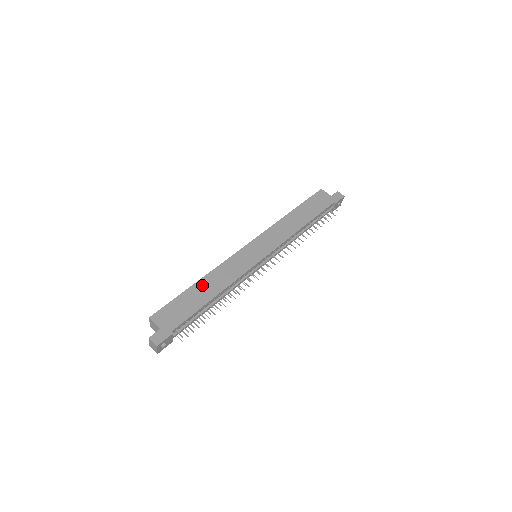
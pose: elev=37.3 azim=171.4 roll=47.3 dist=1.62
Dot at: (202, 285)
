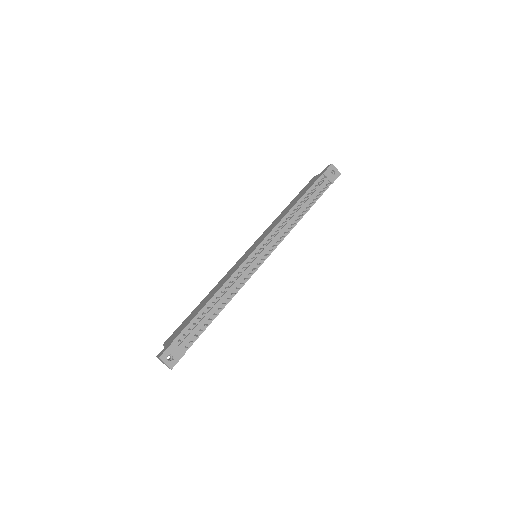
Dot at: (204, 300)
